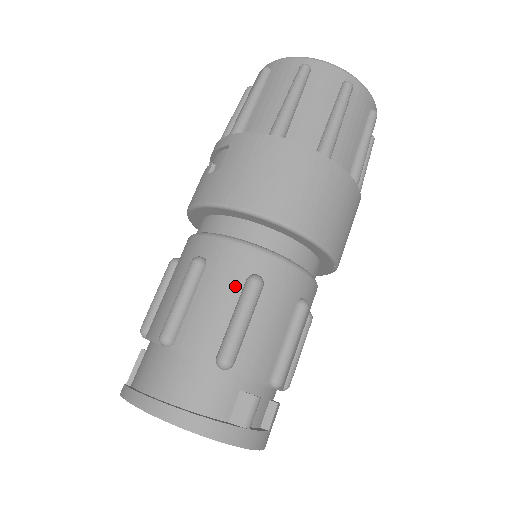
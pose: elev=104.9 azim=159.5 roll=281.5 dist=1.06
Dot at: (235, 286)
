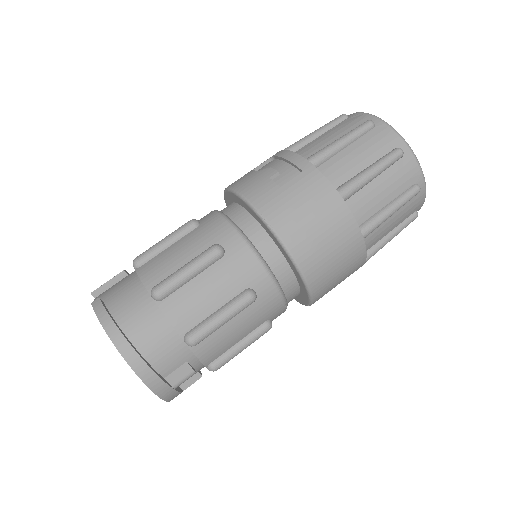
Dot at: (234, 289)
